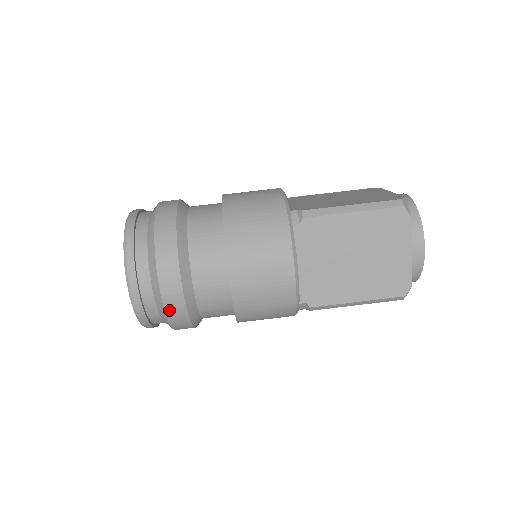
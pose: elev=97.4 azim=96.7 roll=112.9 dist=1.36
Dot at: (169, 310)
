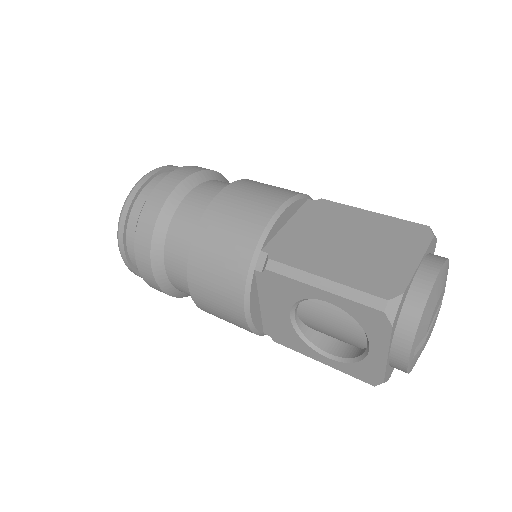
Dot at: (155, 193)
